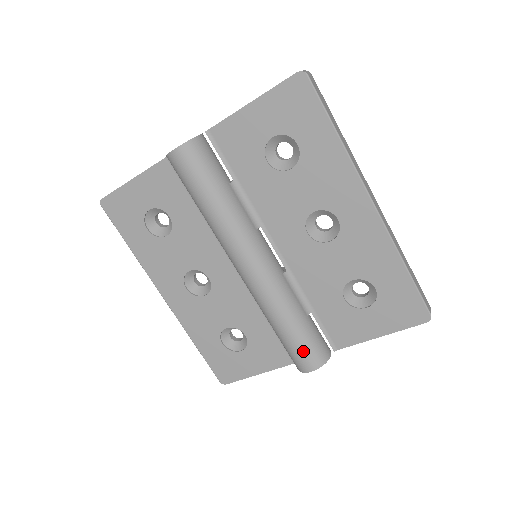
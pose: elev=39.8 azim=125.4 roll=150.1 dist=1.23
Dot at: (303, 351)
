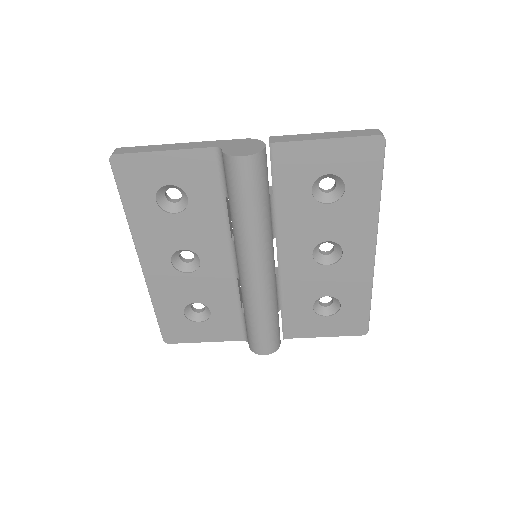
Dot at: (267, 340)
